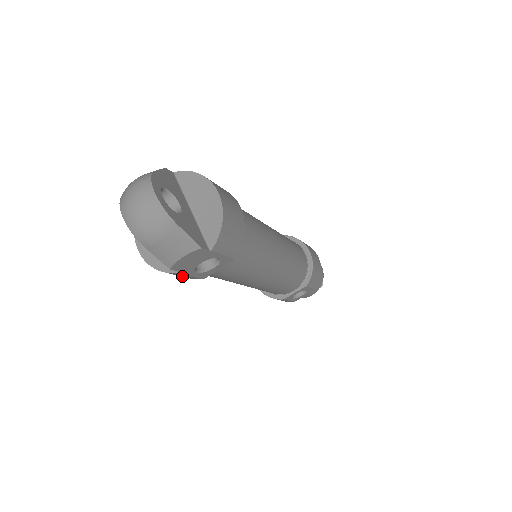
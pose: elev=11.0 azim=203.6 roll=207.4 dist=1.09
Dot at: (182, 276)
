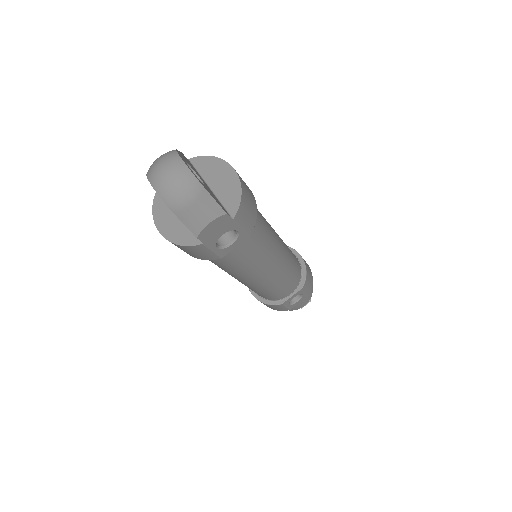
Dot at: (202, 254)
